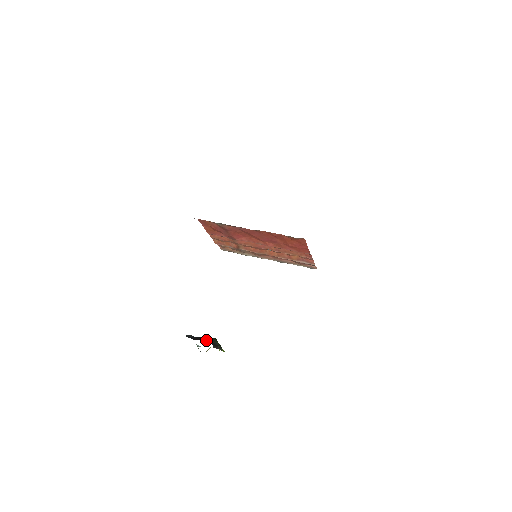
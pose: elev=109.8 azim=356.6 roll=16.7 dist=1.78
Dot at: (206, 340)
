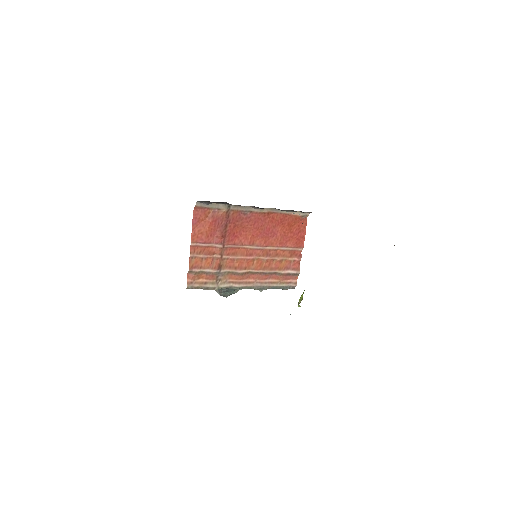
Dot at: occluded
